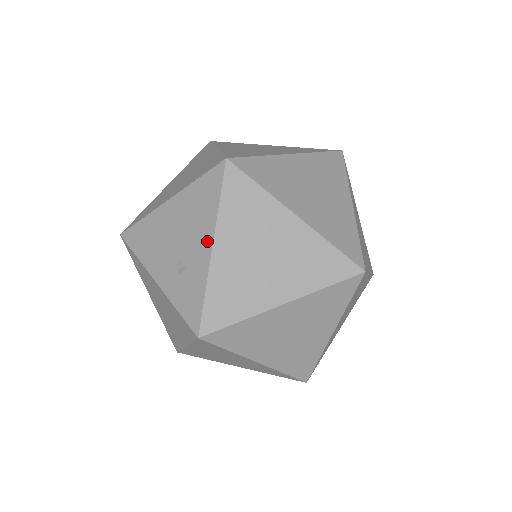
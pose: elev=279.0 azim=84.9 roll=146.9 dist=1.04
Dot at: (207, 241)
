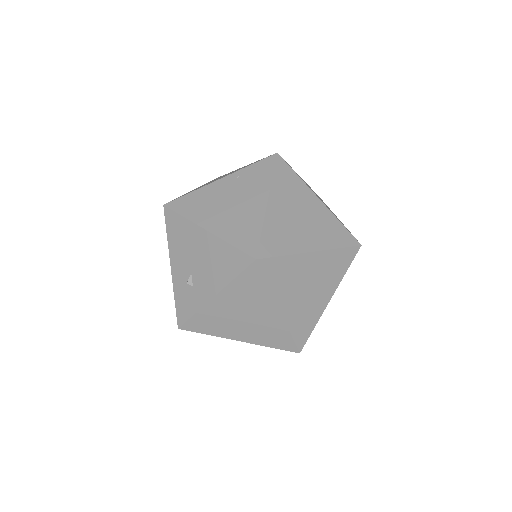
Dot at: (213, 289)
